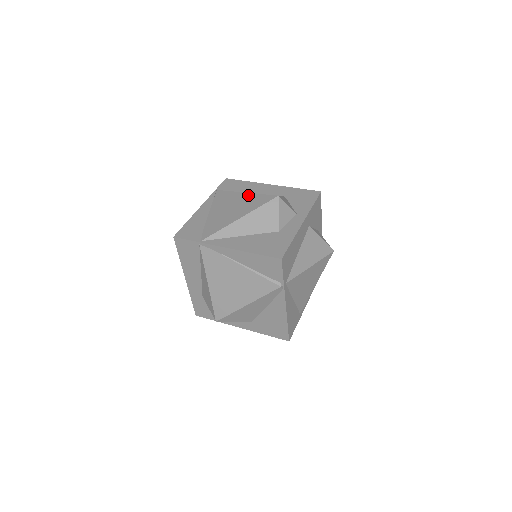
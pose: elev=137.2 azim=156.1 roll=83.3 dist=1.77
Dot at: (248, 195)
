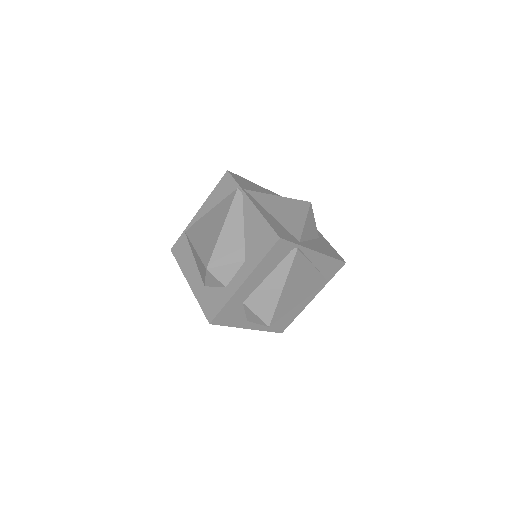
Dot at: occluded
